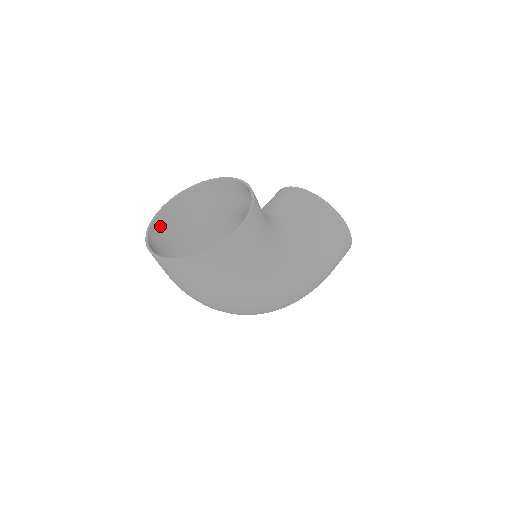
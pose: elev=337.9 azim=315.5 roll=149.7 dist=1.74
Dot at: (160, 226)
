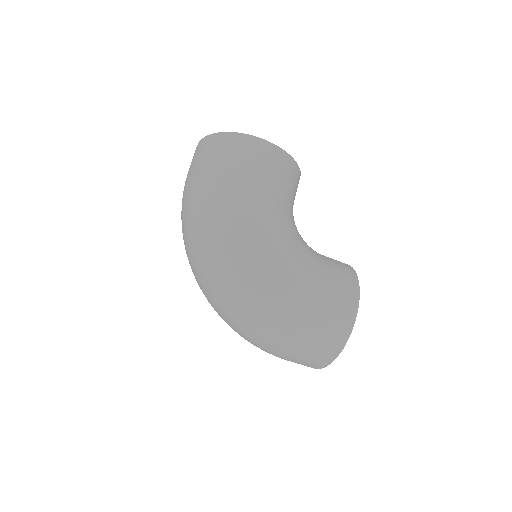
Dot at: occluded
